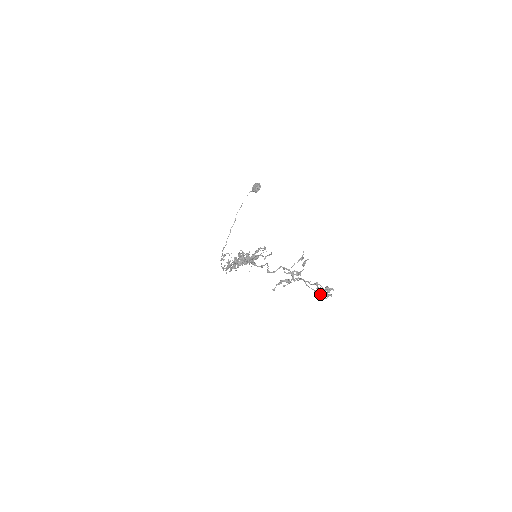
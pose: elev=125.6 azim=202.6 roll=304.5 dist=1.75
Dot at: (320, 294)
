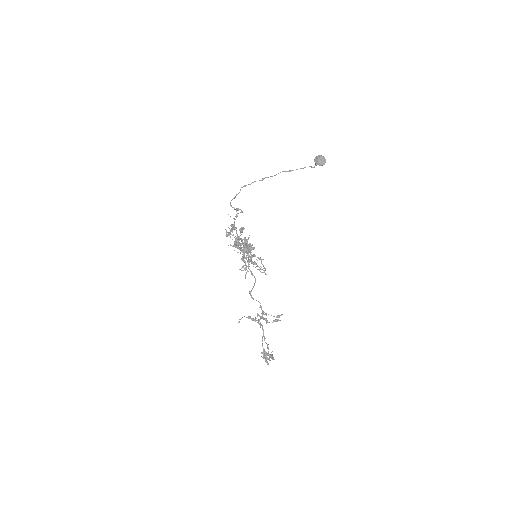
Dot at: (263, 357)
